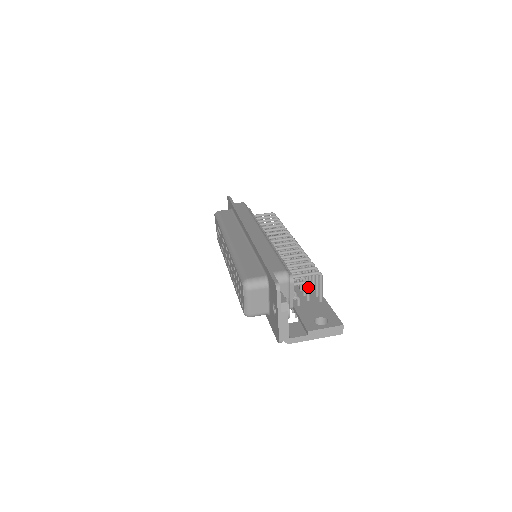
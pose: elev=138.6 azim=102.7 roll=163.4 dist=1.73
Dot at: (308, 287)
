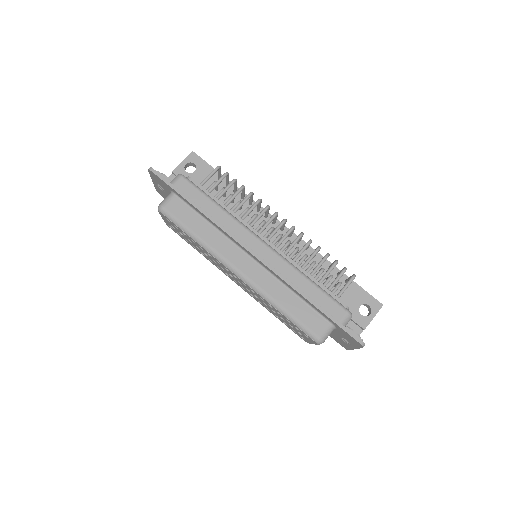
Dot at: occluded
